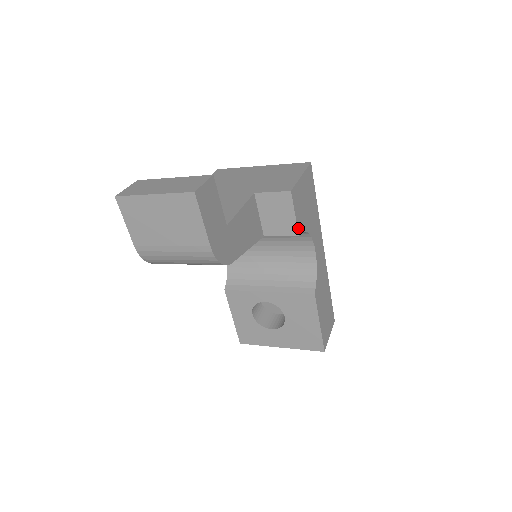
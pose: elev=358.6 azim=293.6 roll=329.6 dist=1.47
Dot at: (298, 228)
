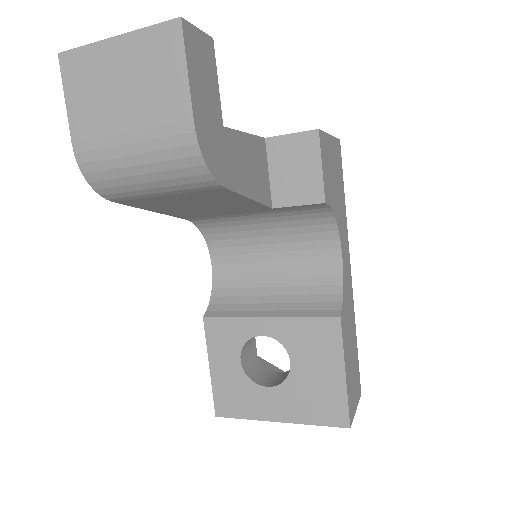
Dot at: (324, 191)
